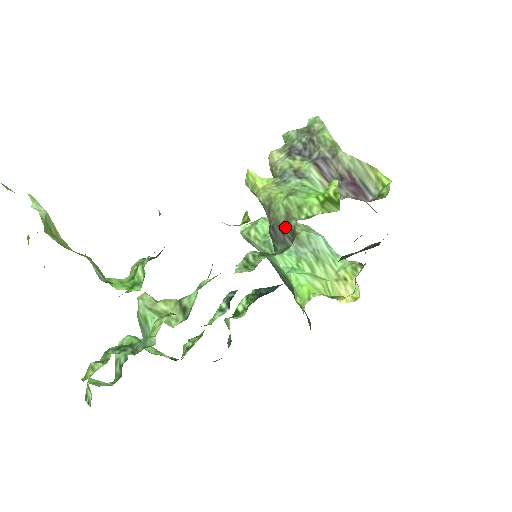
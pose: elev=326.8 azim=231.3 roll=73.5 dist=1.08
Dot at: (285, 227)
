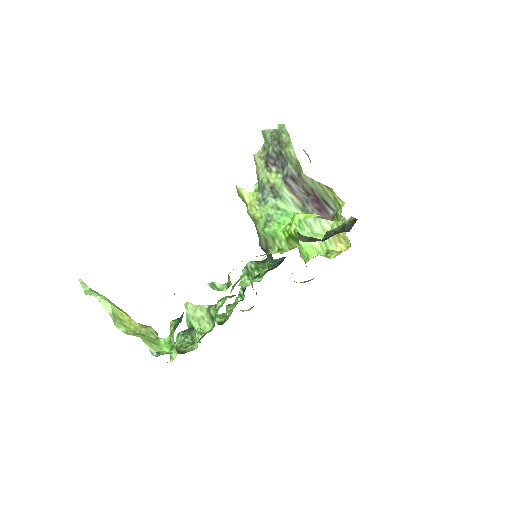
Dot at: (266, 251)
